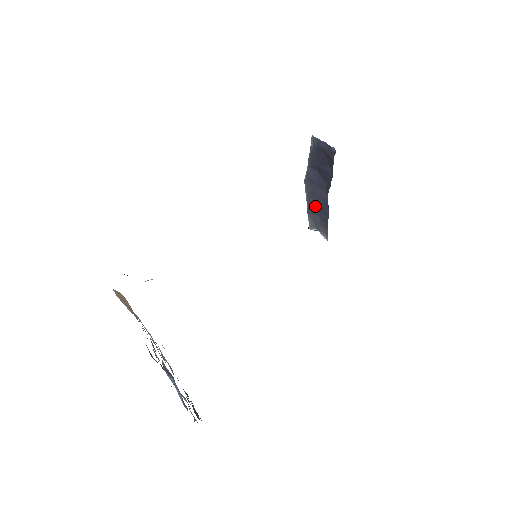
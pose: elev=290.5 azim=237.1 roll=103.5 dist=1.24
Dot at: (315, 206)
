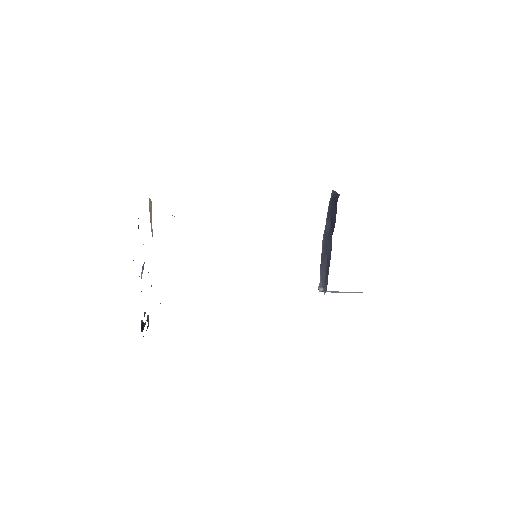
Dot at: (324, 260)
